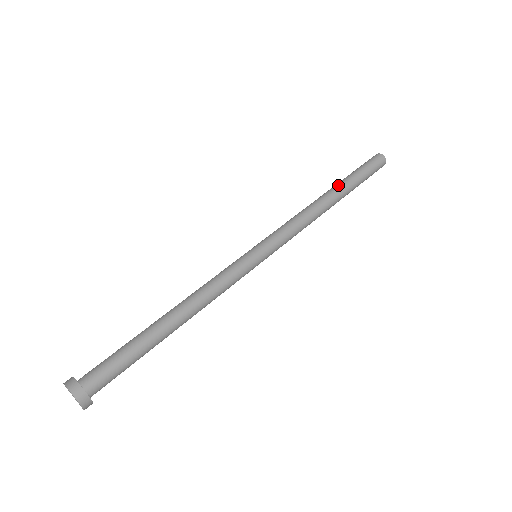
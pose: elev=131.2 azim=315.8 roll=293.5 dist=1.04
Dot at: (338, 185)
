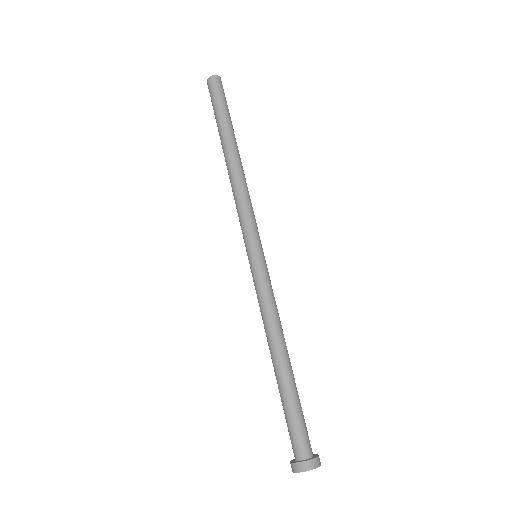
Dot at: (231, 138)
